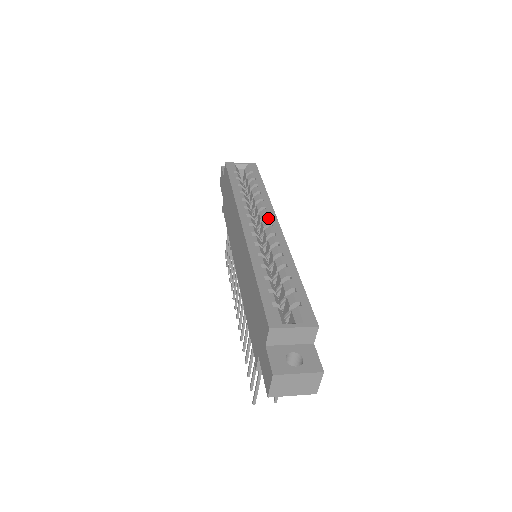
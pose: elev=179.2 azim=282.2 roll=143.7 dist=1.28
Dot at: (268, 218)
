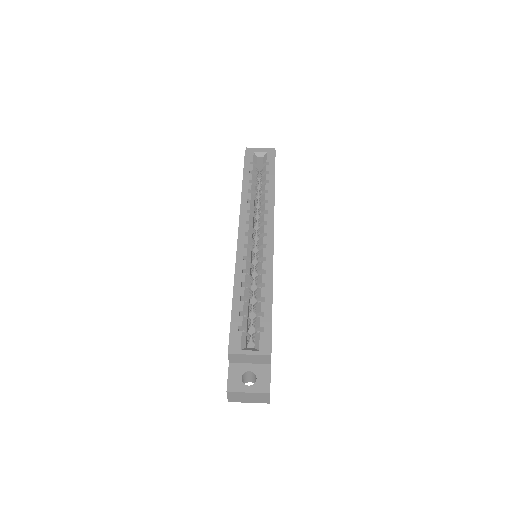
Dot at: (265, 226)
